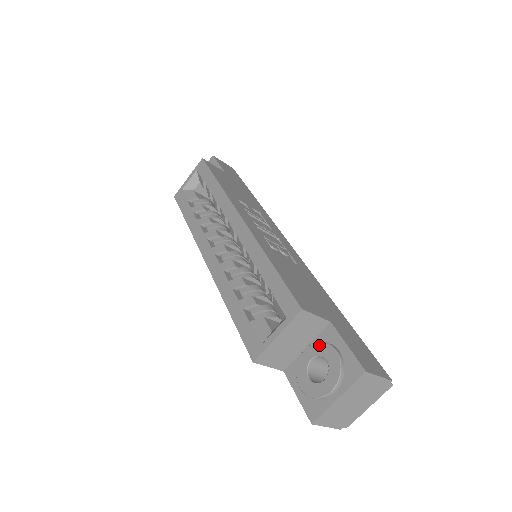
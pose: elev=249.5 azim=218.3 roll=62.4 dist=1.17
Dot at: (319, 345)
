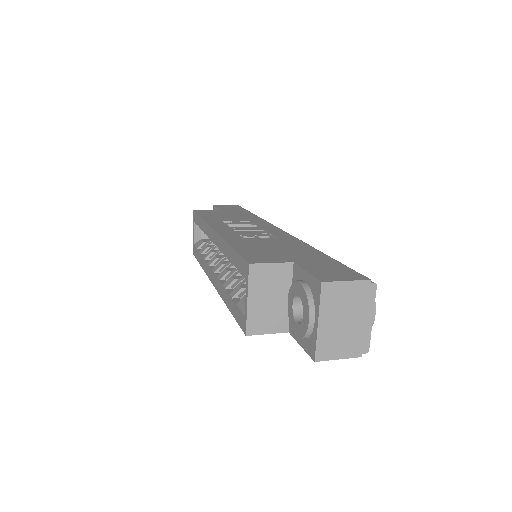
Dot at: (291, 288)
